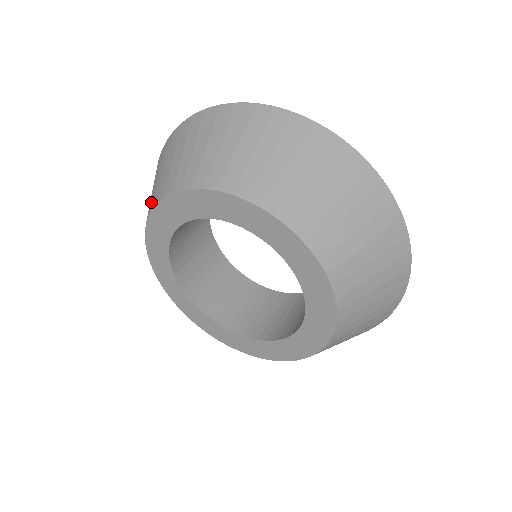
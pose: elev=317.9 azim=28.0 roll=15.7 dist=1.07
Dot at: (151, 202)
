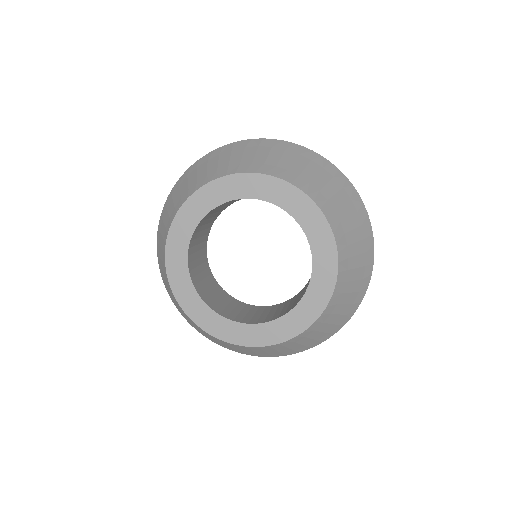
Dot at: (163, 258)
